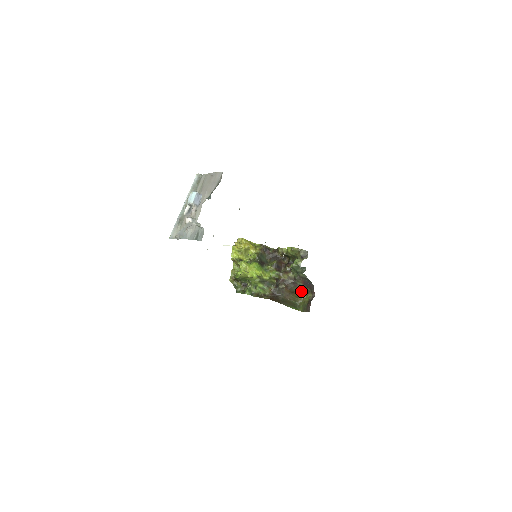
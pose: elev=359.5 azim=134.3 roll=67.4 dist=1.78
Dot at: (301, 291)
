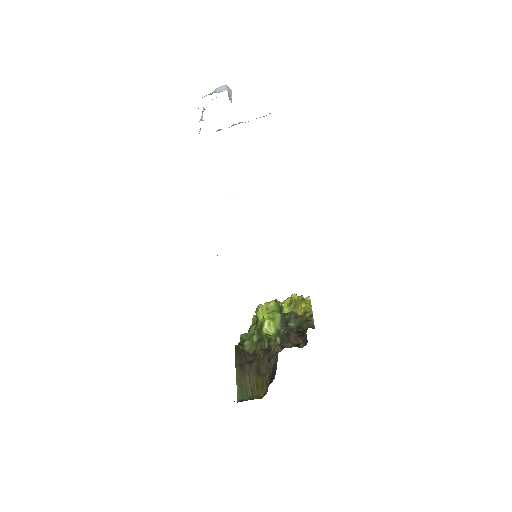
Dot at: (266, 383)
